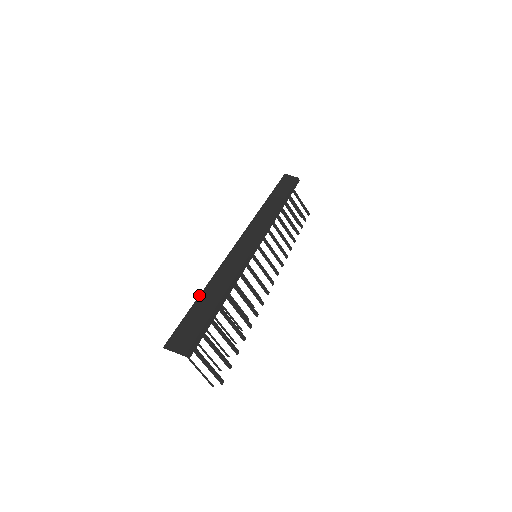
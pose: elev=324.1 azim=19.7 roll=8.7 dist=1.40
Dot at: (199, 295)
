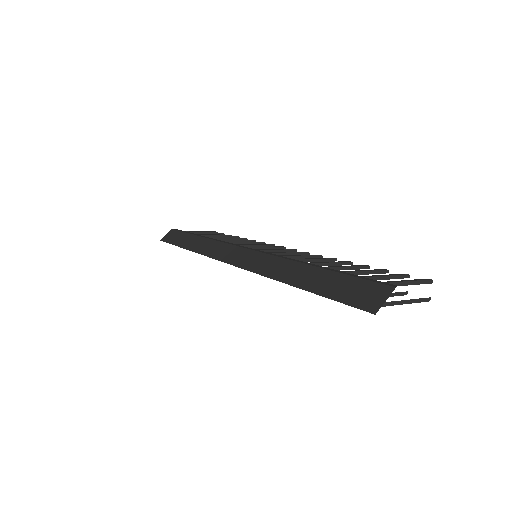
Dot at: occluded
